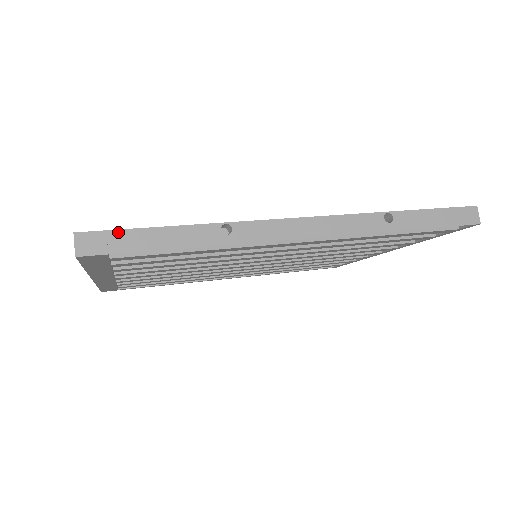
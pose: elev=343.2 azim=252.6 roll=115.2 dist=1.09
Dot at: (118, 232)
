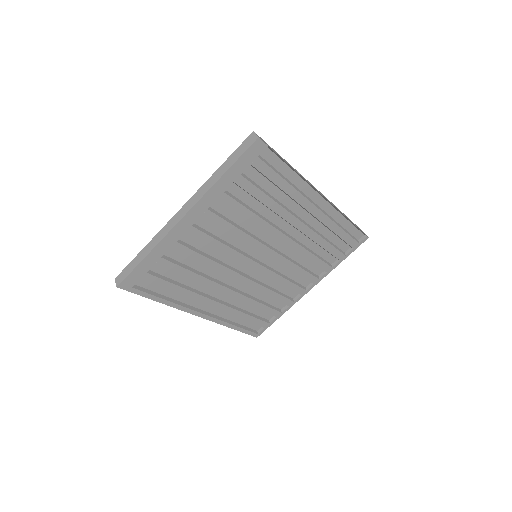
Dot at: occluded
